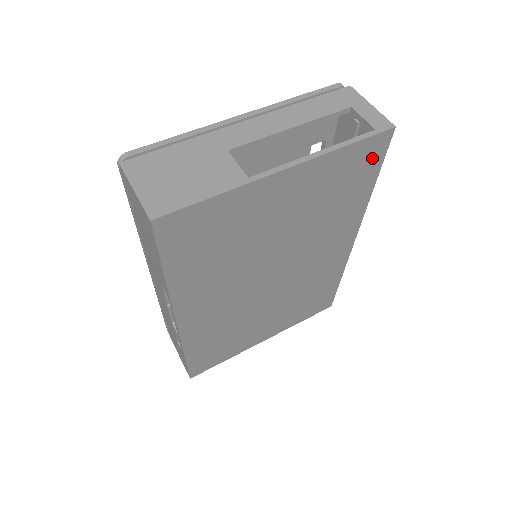
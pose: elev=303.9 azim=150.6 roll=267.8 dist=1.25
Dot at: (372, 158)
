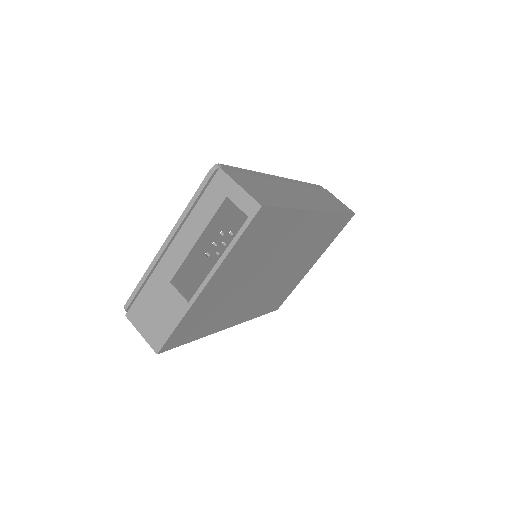
Dot at: (266, 219)
